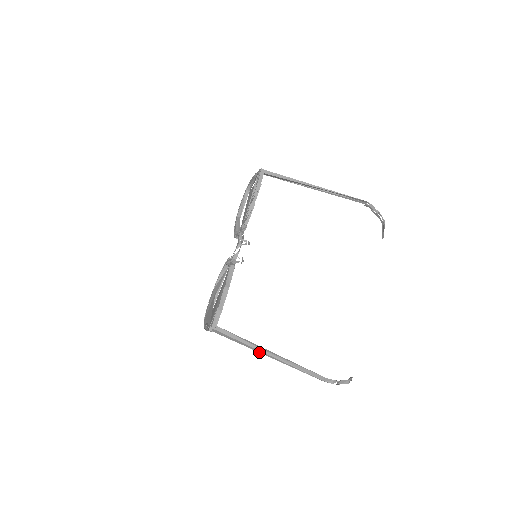
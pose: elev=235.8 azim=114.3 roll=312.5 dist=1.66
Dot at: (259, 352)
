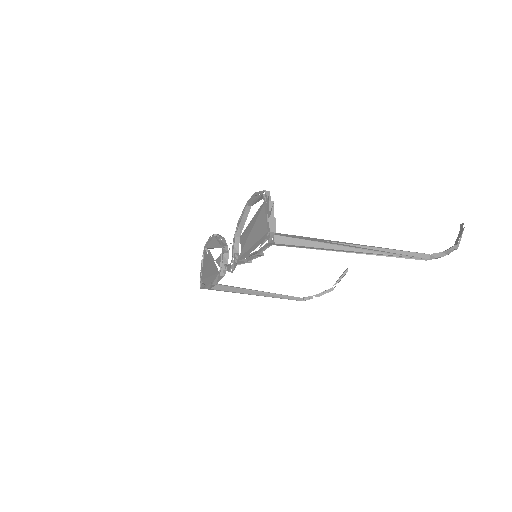
Dot at: (246, 291)
